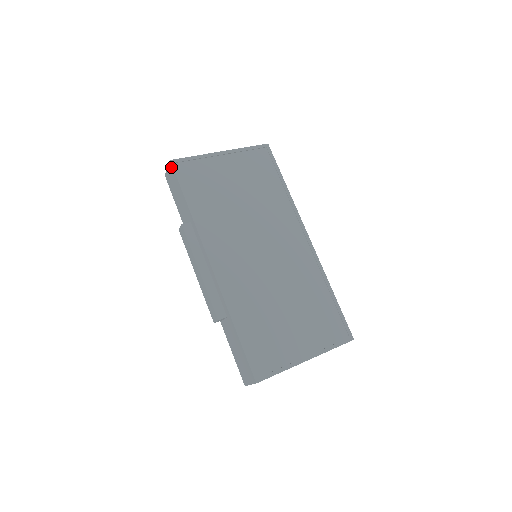
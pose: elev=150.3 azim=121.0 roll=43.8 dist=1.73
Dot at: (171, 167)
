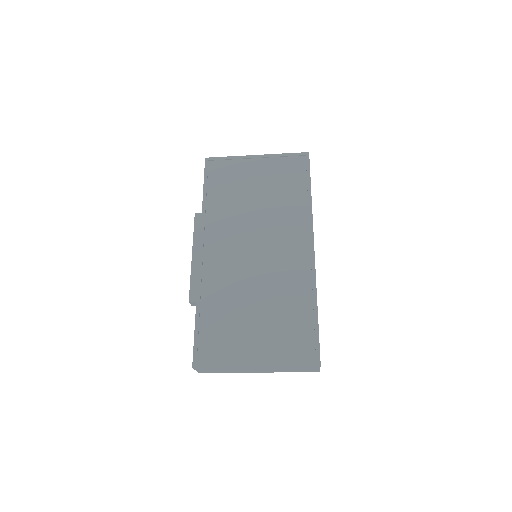
Dot at: (205, 164)
